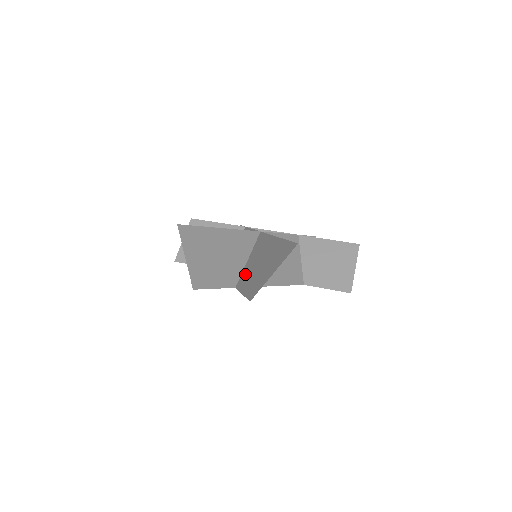
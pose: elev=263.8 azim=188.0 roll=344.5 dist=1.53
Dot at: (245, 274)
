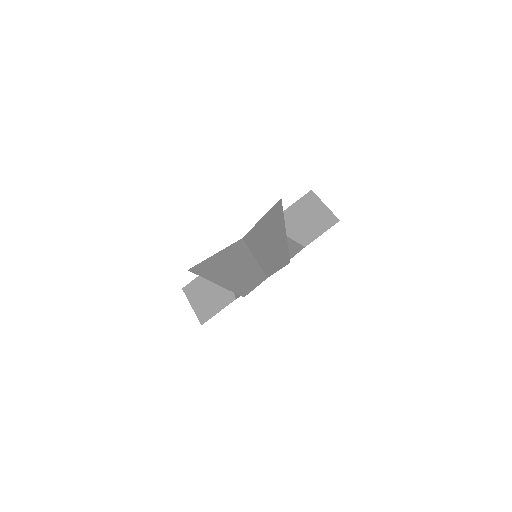
Dot at: (264, 263)
